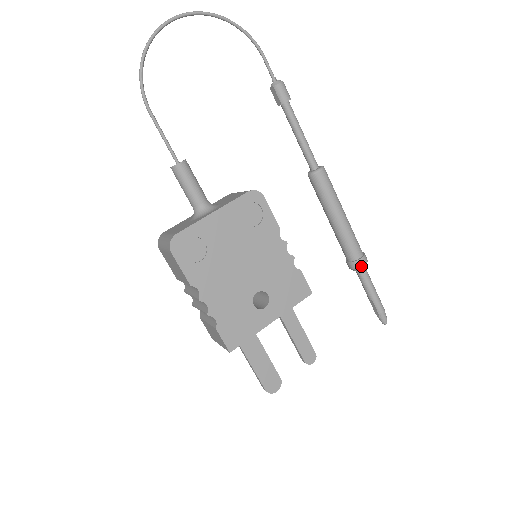
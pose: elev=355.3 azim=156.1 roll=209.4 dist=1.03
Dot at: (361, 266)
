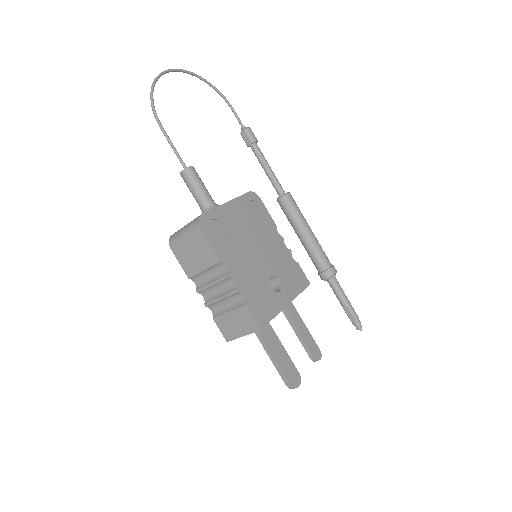
Dot at: (334, 273)
